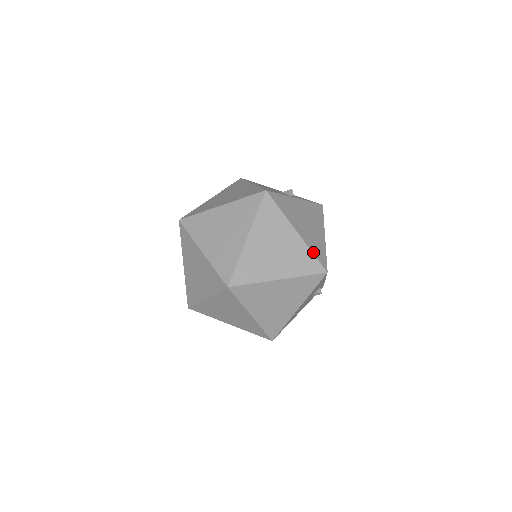
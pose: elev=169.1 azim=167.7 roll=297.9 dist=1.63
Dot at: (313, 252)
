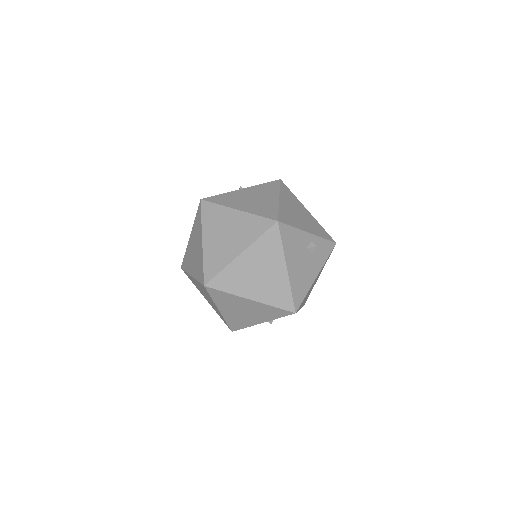
Dot at: (258, 215)
